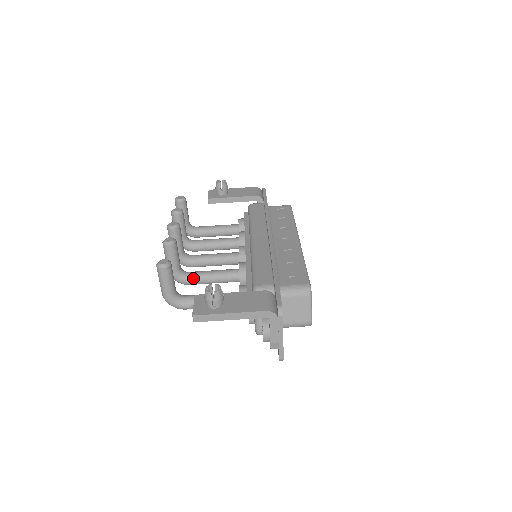
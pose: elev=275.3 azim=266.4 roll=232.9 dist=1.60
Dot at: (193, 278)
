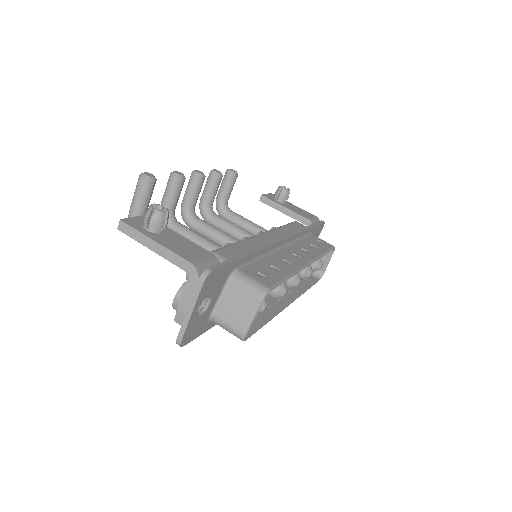
Dot at: (177, 228)
